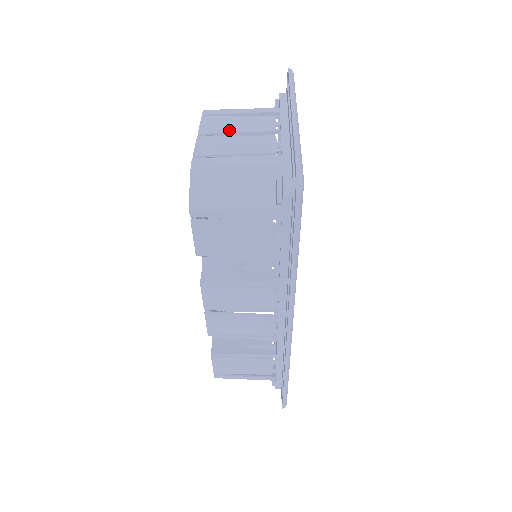
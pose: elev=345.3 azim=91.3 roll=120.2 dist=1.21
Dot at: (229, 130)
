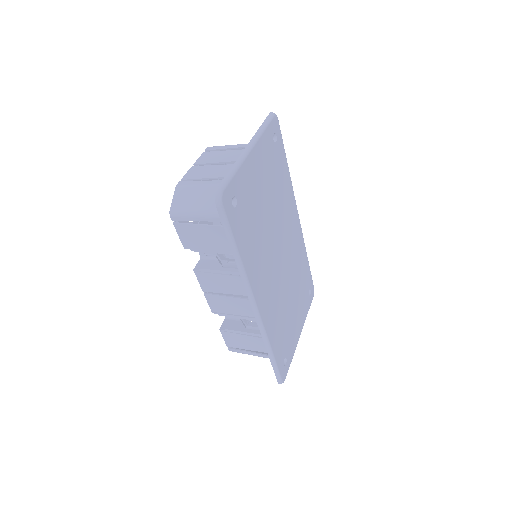
Dot at: (214, 161)
